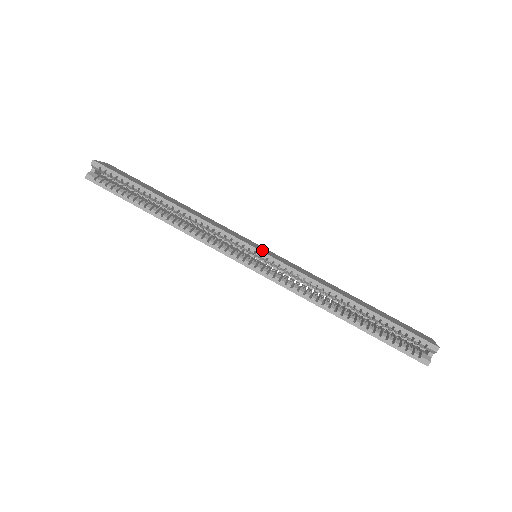
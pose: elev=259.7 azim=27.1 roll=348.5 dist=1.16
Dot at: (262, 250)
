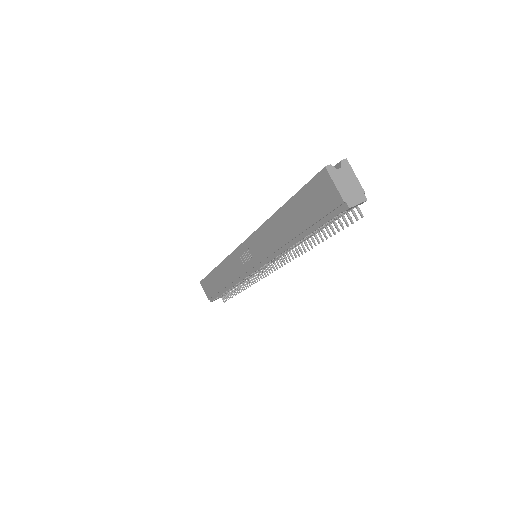
Dot at: occluded
